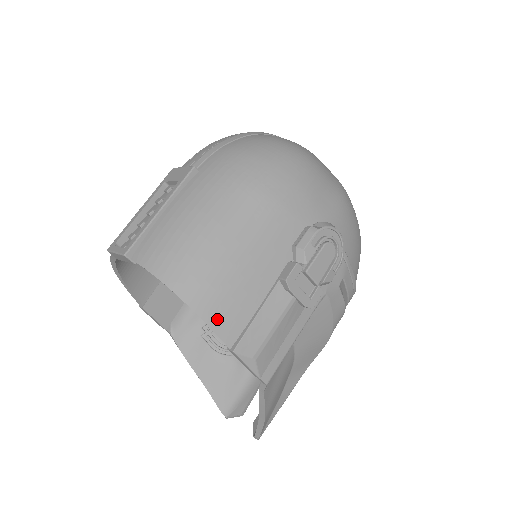
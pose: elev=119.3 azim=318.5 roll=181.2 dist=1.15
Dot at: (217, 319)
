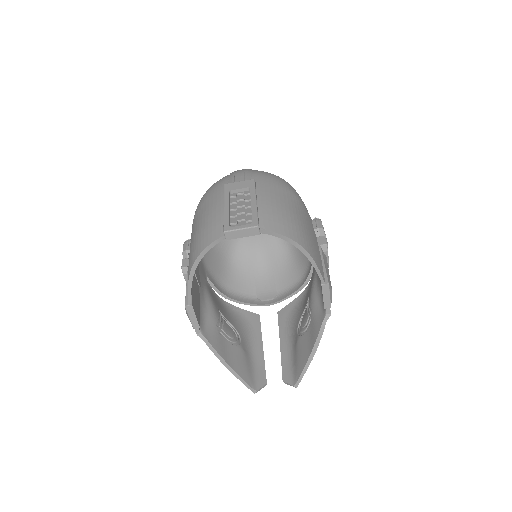
Dot at: (318, 263)
